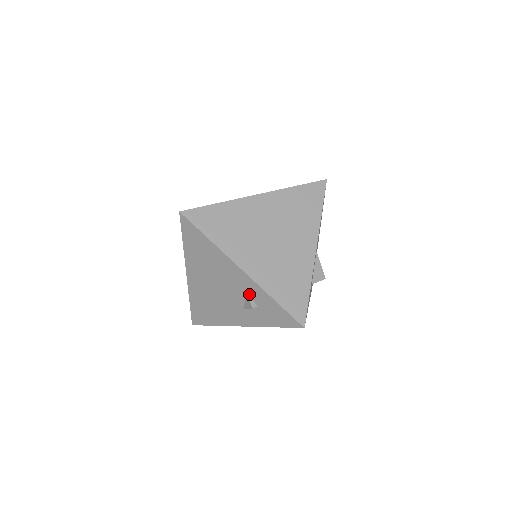
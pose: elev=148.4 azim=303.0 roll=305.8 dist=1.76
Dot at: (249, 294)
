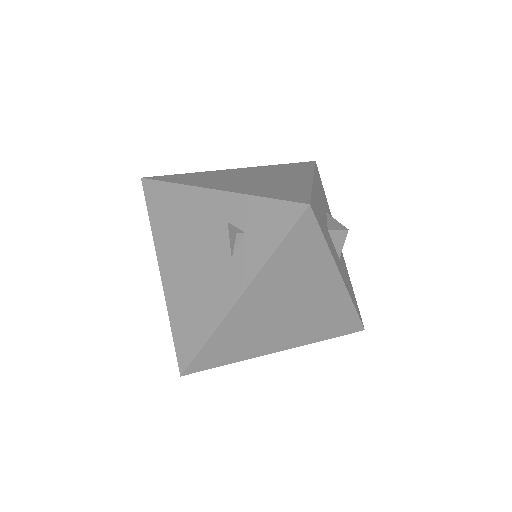
Dot at: (230, 221)
